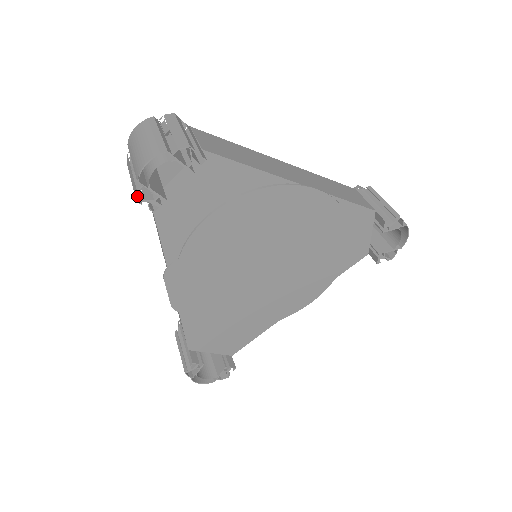
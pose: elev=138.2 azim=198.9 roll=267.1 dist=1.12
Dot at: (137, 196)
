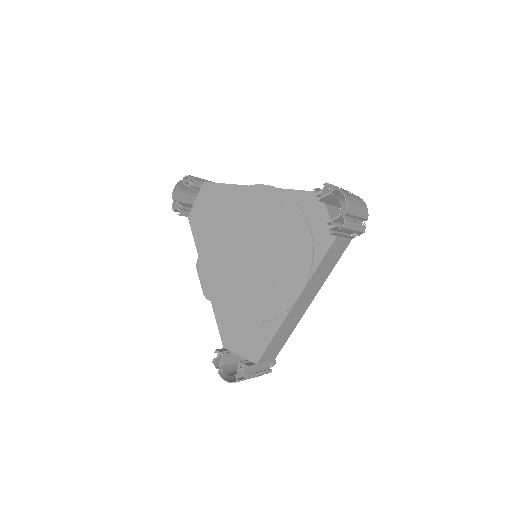
Dot at: (172, 207)
